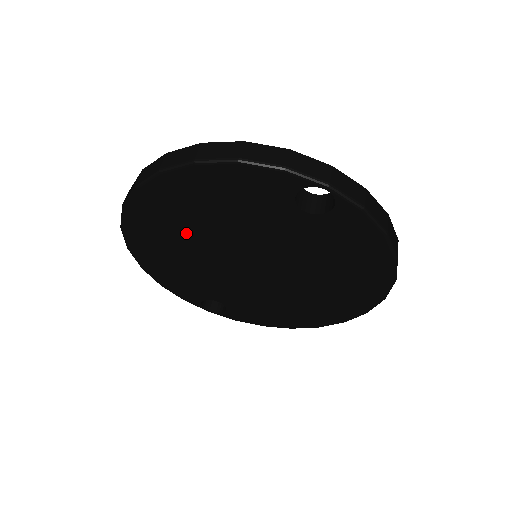
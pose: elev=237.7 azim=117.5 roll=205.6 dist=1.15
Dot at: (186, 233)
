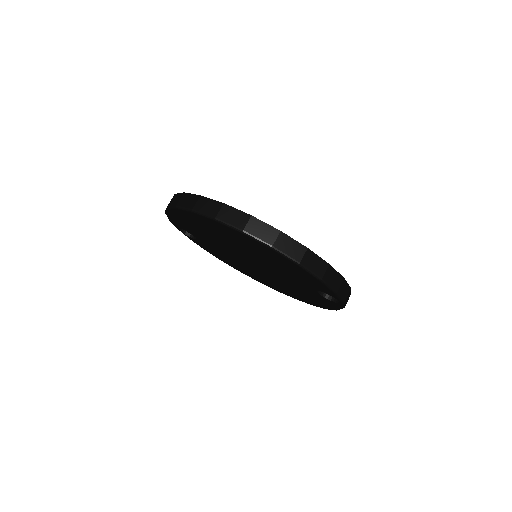
Dot at: (236, 243)
